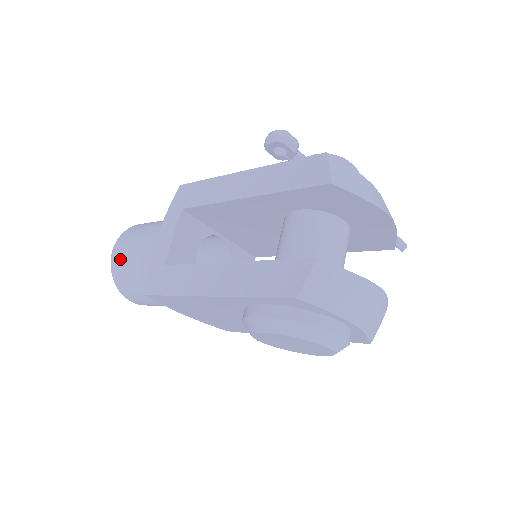
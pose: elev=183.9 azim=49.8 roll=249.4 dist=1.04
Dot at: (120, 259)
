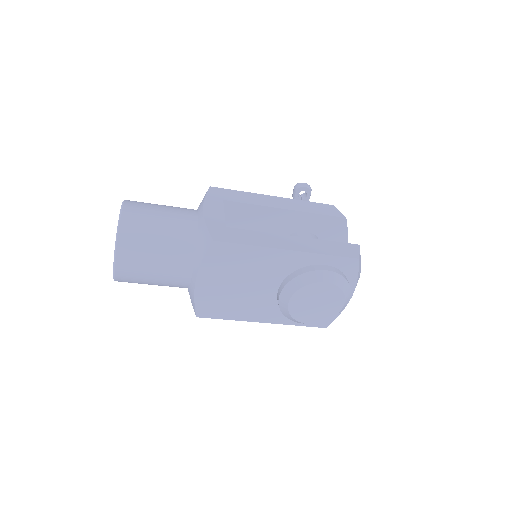
Dot at: (138, 216)
